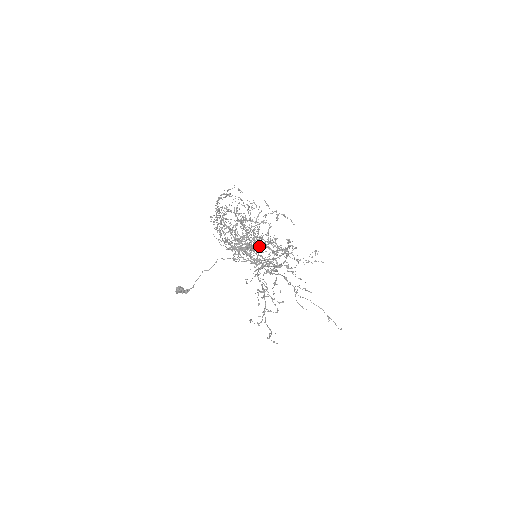
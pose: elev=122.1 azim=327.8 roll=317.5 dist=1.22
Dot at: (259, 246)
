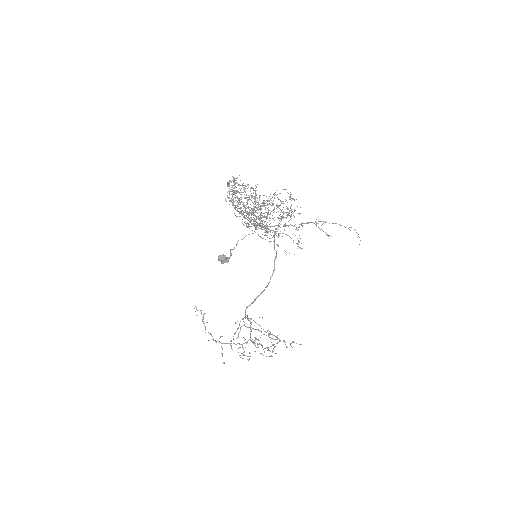
Dot at: occluded
